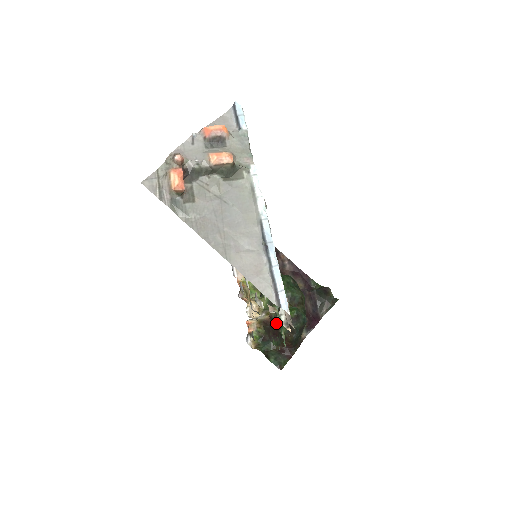
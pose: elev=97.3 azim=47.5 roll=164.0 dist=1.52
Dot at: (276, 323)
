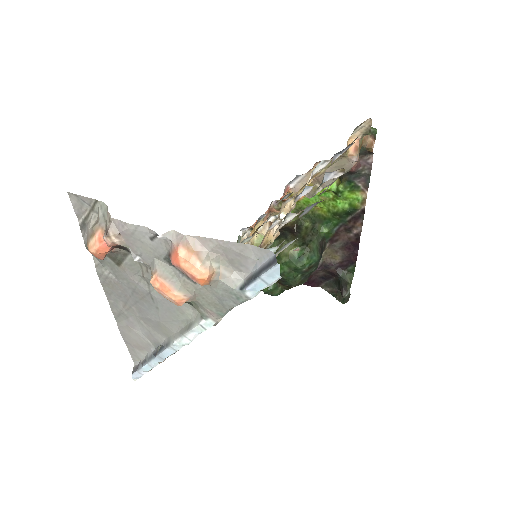
Dot at: occluded
